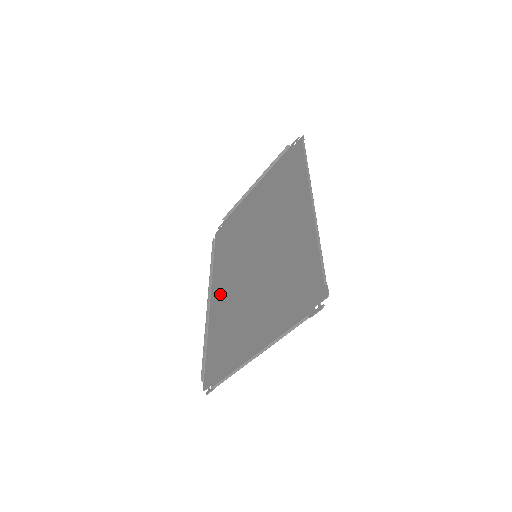
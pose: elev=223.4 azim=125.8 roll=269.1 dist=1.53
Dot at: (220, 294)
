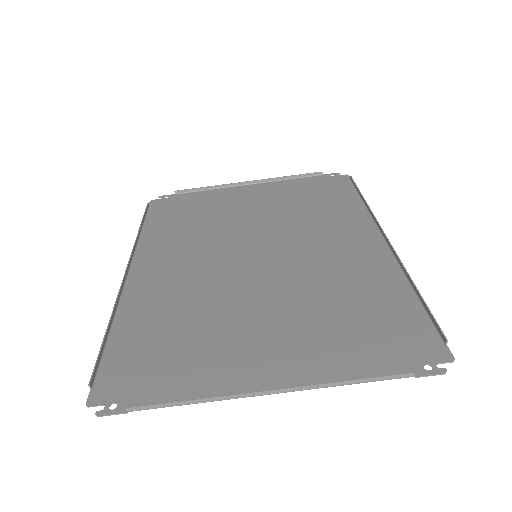
Dot at: (159, 272)
